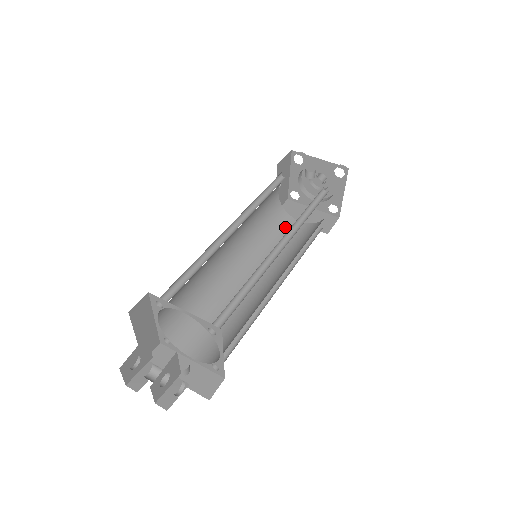
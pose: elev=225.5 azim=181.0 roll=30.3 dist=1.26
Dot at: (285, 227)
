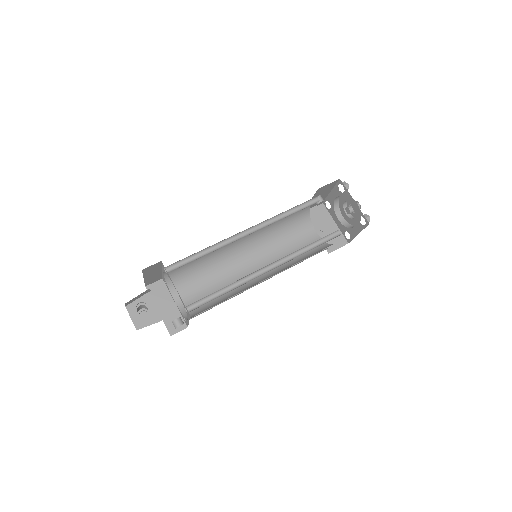
Dot at: occluded
